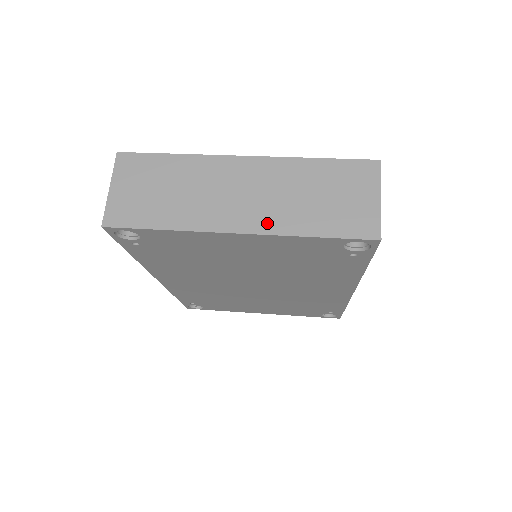
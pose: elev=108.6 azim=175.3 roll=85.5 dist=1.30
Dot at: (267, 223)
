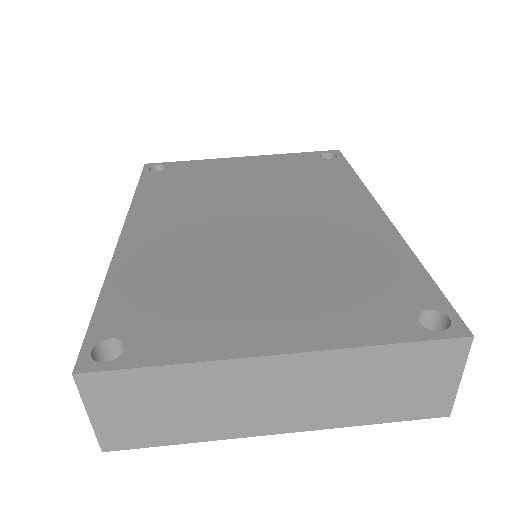
Dot at: (316, 421)
